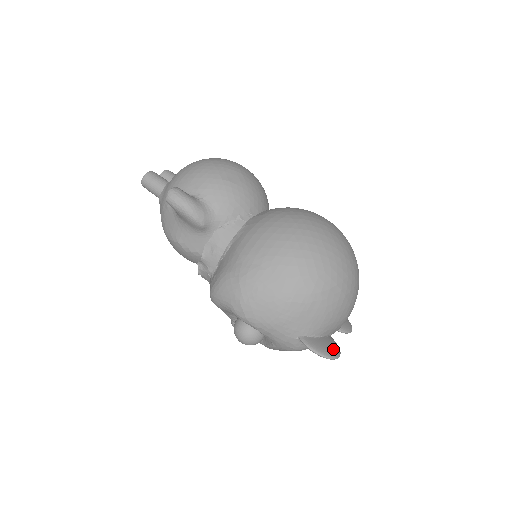
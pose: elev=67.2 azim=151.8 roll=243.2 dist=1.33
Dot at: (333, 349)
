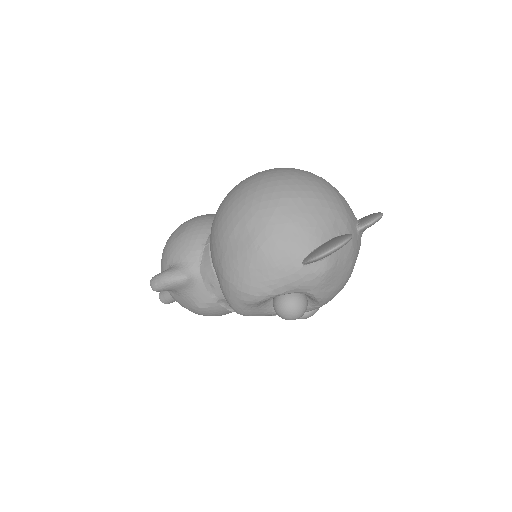
Dot at: (337, 240)
